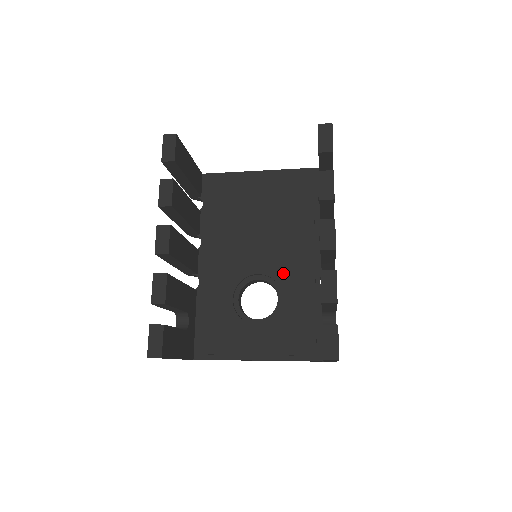
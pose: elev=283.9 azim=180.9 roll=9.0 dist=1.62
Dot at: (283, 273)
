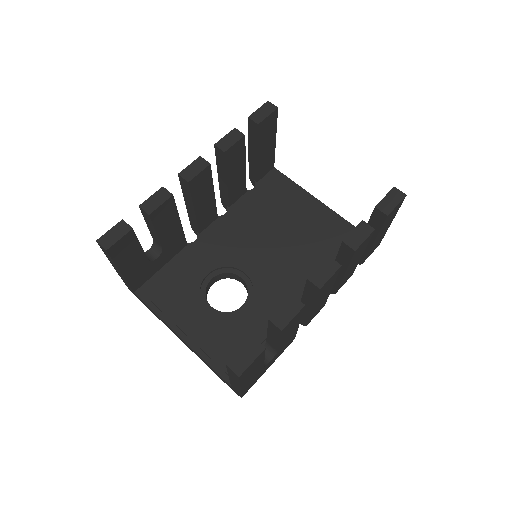
Dot at: (265, 289)
